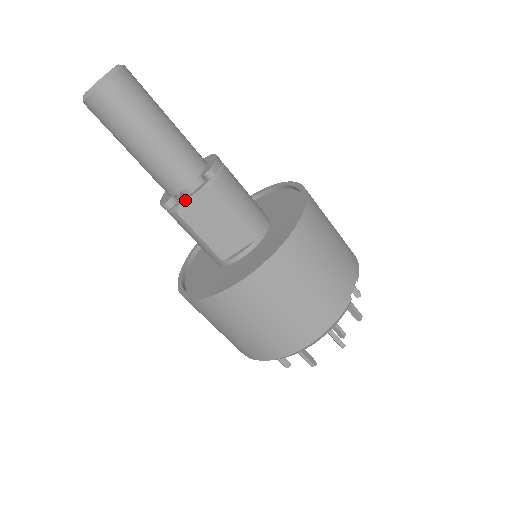
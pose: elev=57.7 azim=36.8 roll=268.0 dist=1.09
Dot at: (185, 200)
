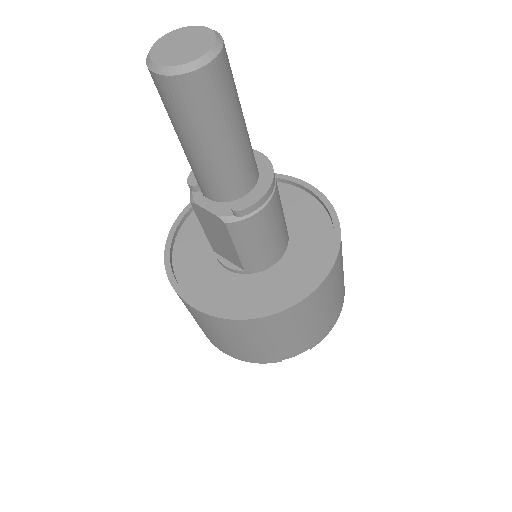
Dot at: (201, 207)
